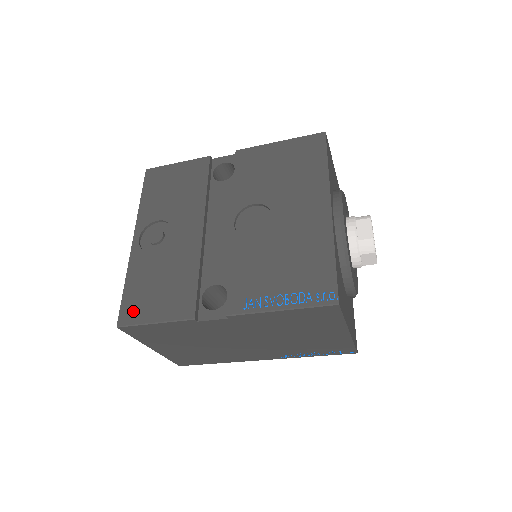
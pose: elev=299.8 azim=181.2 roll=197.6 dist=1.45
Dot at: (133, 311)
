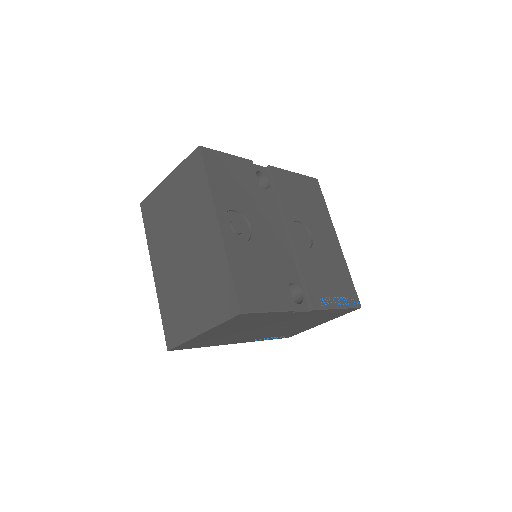
Dot at: (249, 299)
